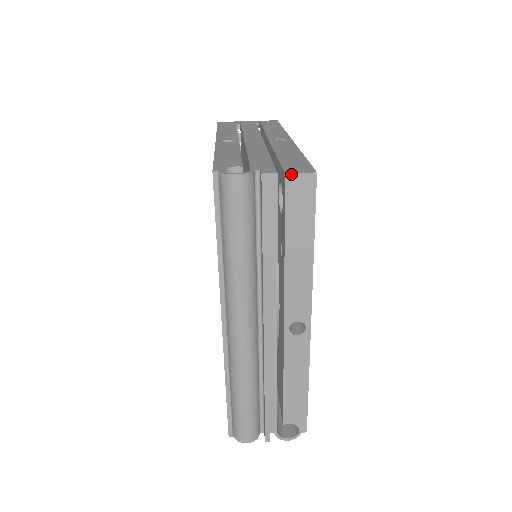
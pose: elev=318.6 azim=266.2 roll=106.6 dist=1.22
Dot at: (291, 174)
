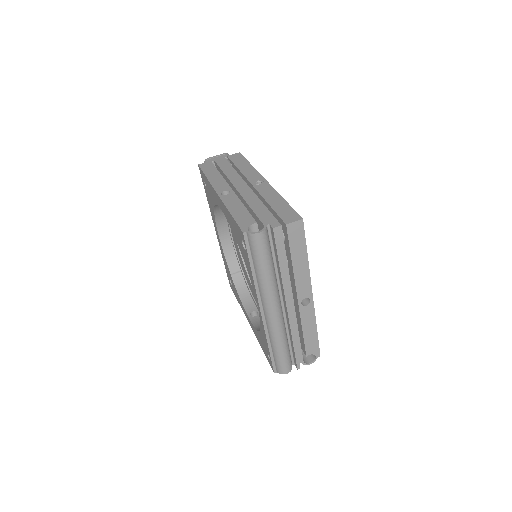
Dot at: (289, 224)
